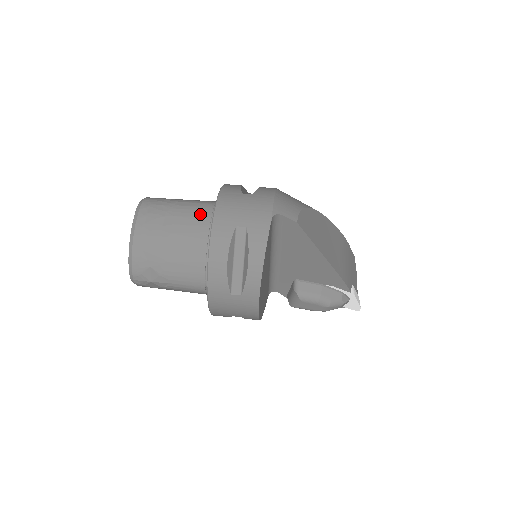
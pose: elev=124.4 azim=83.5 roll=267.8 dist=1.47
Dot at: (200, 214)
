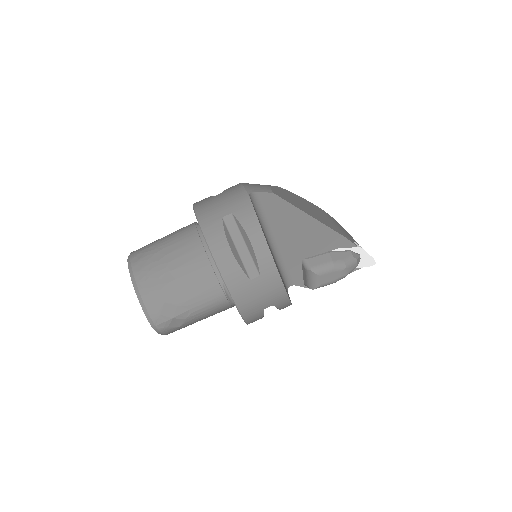
Dot at: (186, 234)
